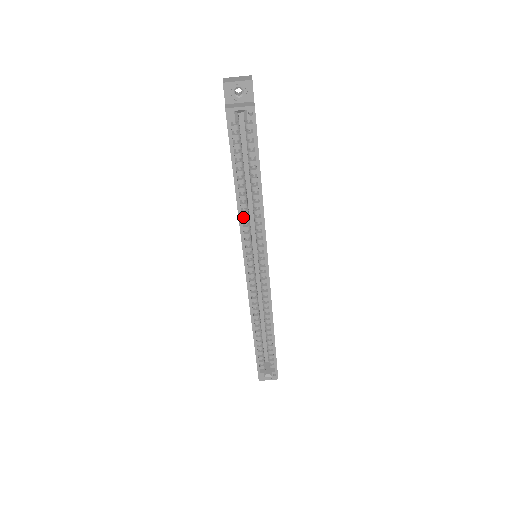
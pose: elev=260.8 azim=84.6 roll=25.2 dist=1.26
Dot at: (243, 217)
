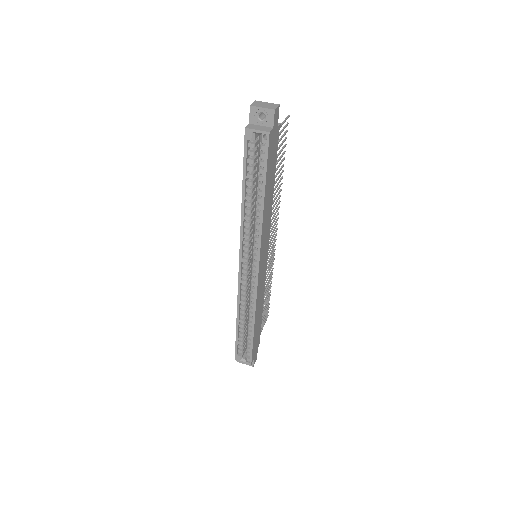
Dot at: (246, 220)
